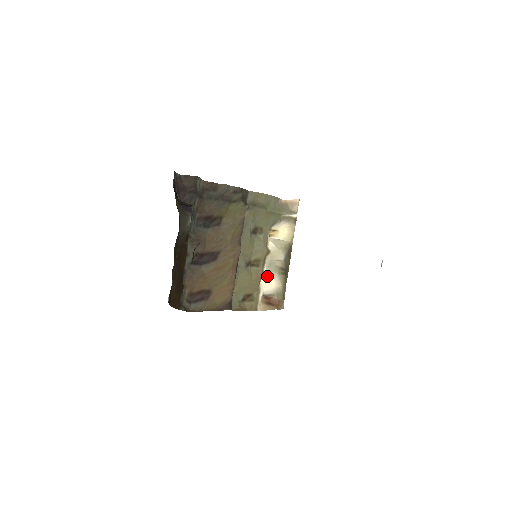
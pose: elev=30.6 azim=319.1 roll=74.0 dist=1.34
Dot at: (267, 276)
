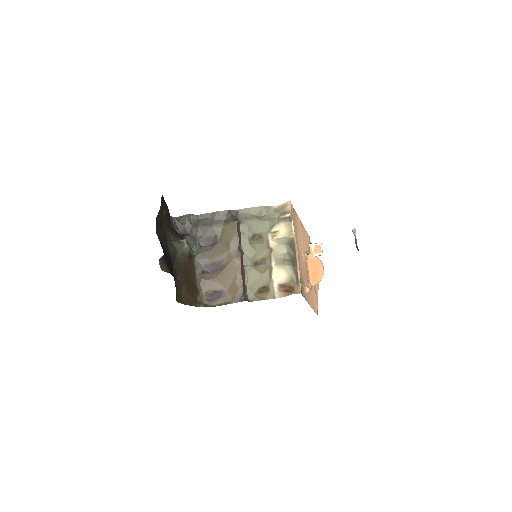
Dot at: (276, 269)
